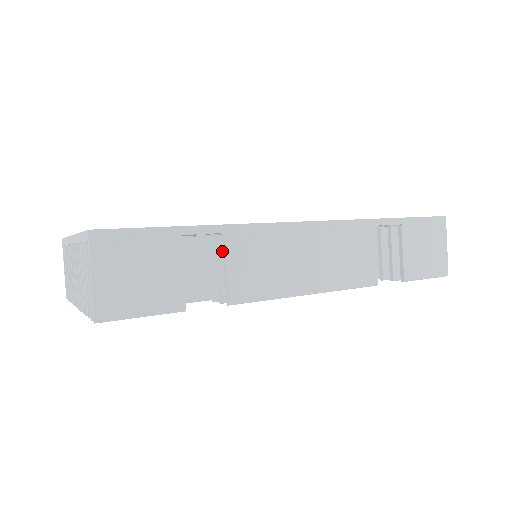
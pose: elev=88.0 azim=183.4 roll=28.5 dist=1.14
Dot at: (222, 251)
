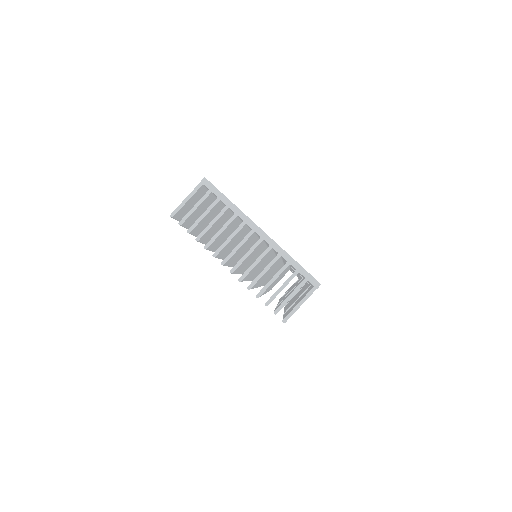
Dot at: occluded
